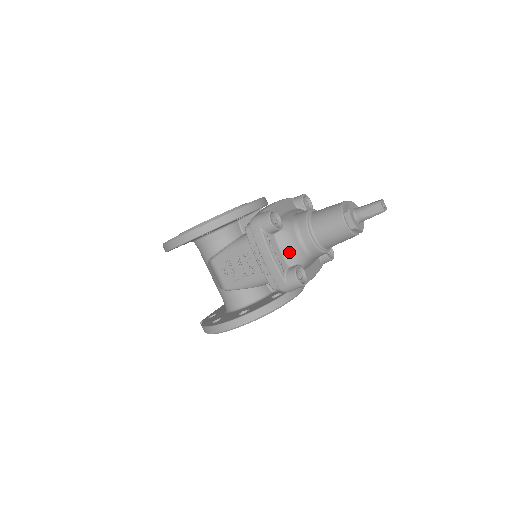
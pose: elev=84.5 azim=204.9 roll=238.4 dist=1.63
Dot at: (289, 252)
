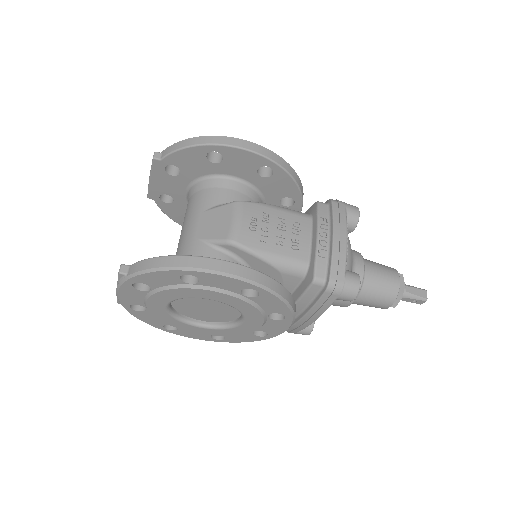
Dot at: (349, 257)
